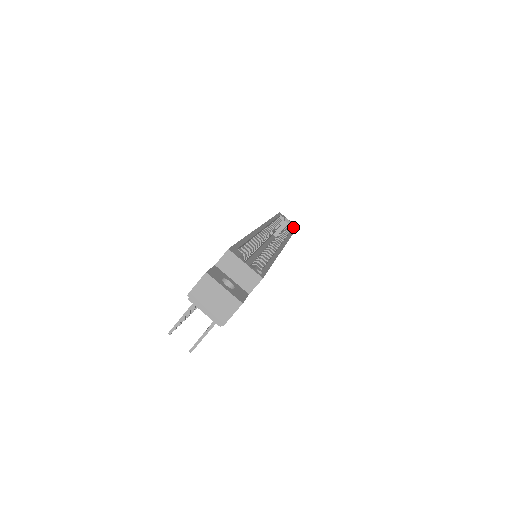
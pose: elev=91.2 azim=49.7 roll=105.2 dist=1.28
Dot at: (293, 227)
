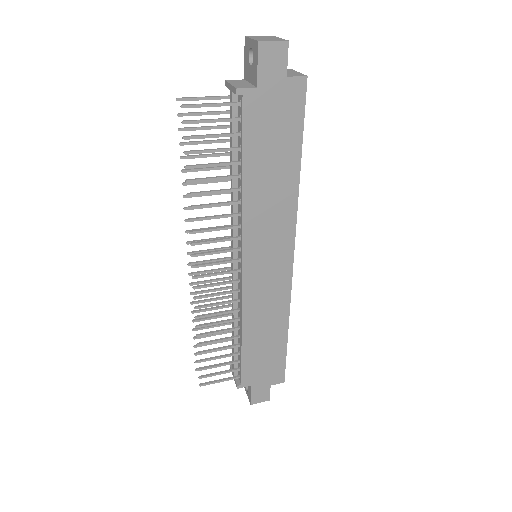
Dot at: (282, 369)
